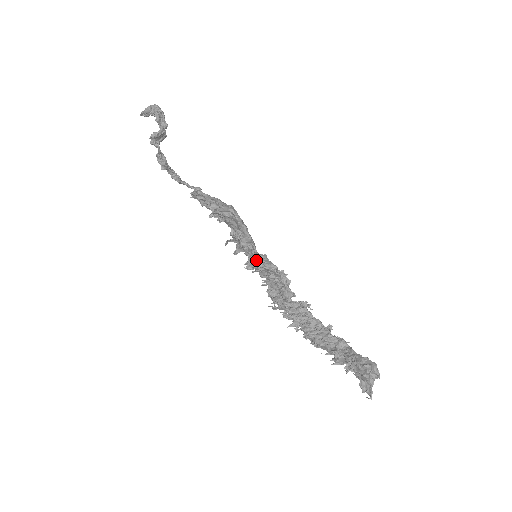
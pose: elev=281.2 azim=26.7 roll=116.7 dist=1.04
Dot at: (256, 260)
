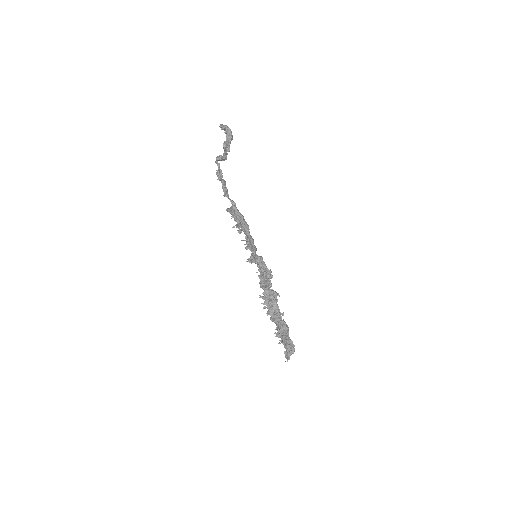
Dot at: (254, 259)
